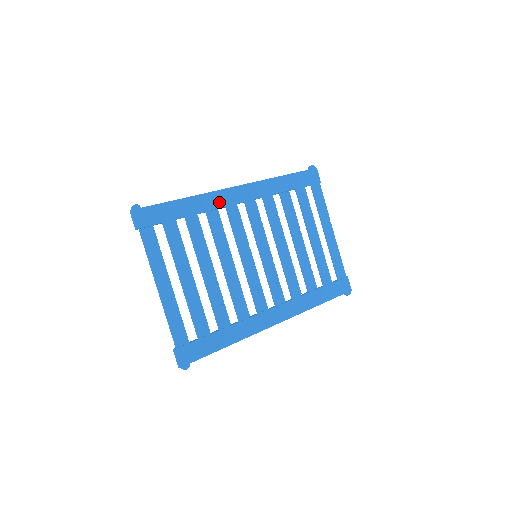
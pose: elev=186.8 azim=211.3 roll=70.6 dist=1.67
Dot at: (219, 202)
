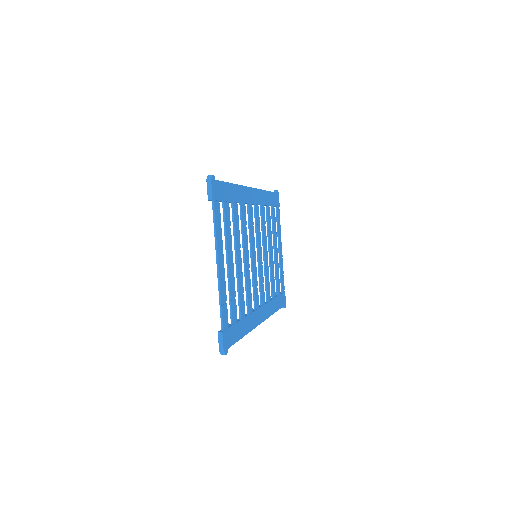
Dot at: (246, 197)
